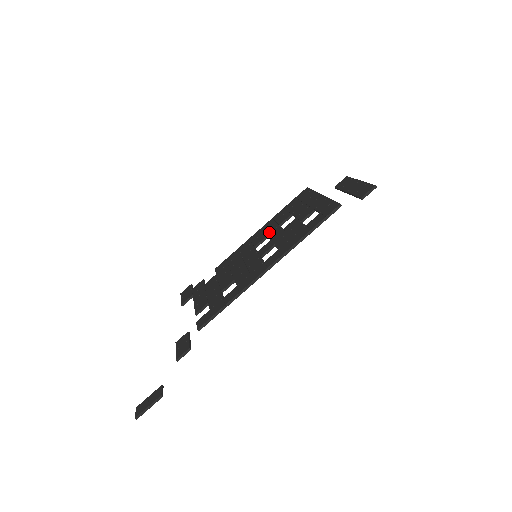
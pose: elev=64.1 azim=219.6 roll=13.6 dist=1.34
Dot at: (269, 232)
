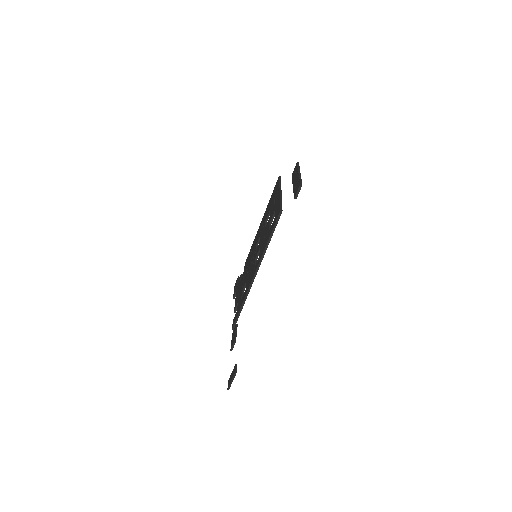
Dot at: (261, 230)
